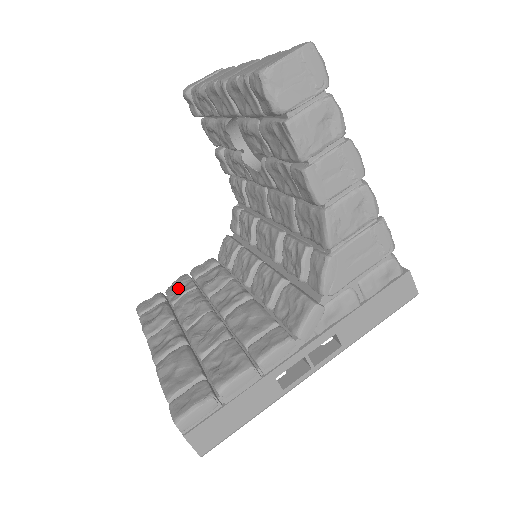
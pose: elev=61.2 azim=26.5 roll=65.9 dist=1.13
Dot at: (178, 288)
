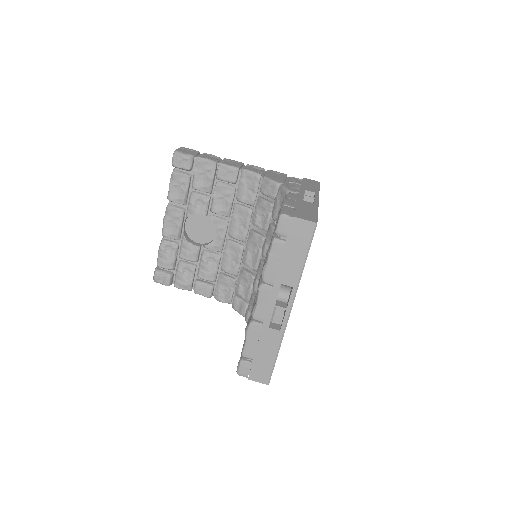
Dot at: occluded
